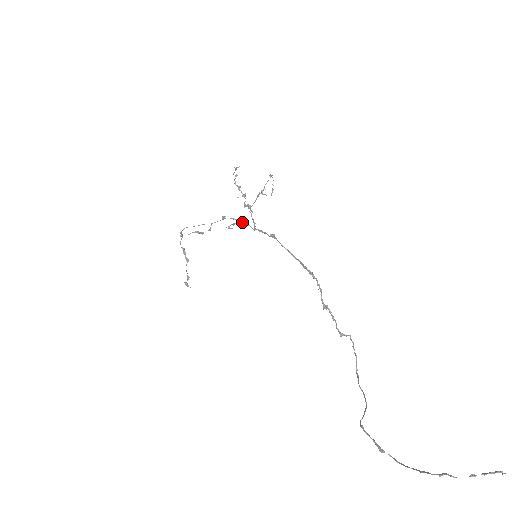
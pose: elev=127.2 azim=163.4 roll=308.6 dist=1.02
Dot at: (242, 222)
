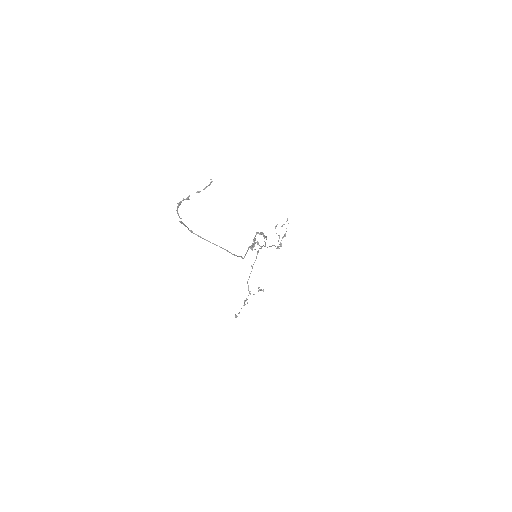
Dot at: (261, 246)
